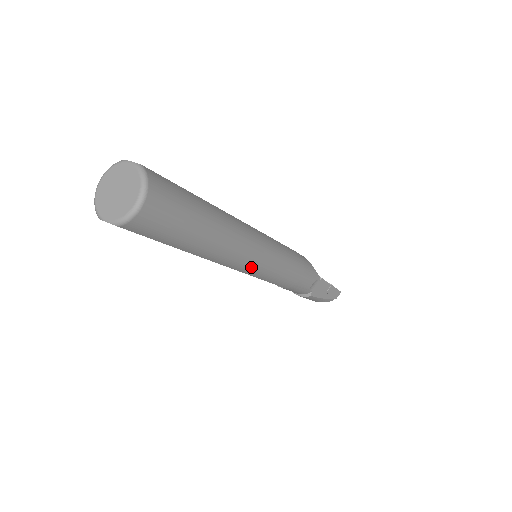
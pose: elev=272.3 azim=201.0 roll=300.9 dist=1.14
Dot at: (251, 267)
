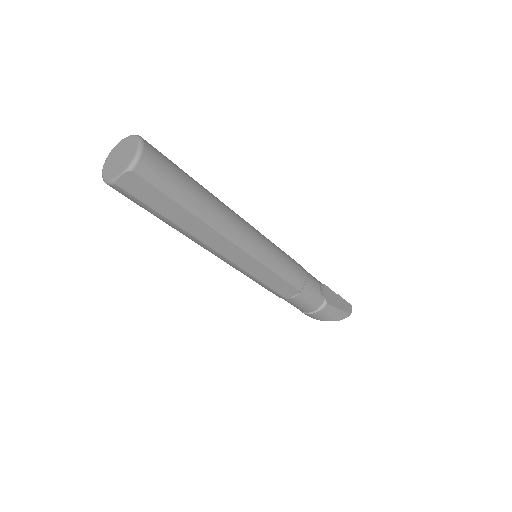
Dot at: (256, 245)
